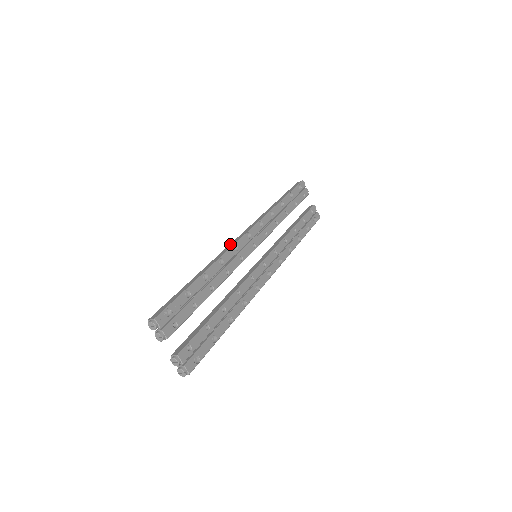
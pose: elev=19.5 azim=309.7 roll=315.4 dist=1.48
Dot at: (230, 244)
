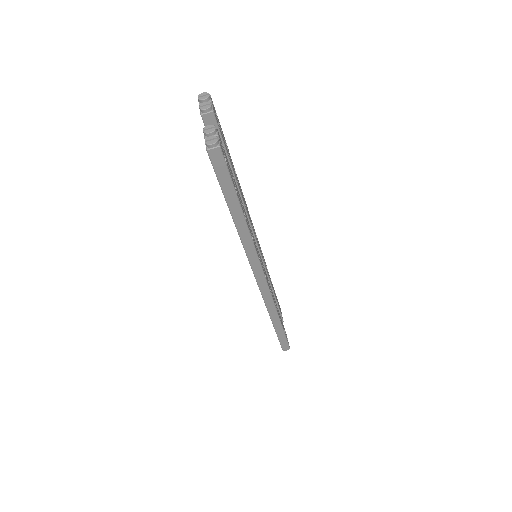
Dot at: occluded
